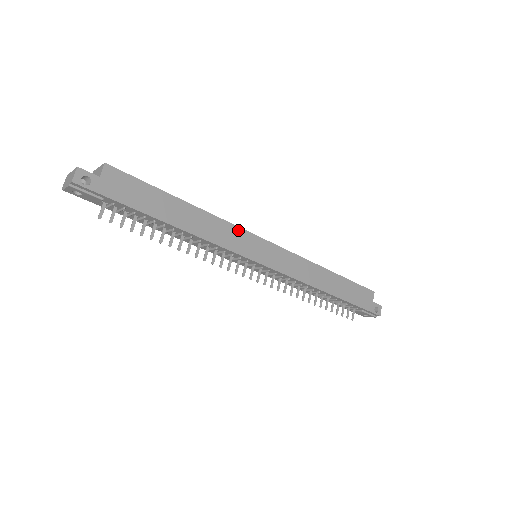
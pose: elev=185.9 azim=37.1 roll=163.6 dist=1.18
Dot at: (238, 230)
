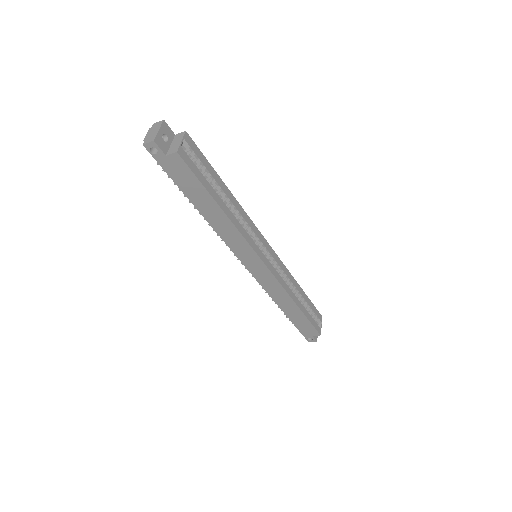
Dot at: (247, 245)
